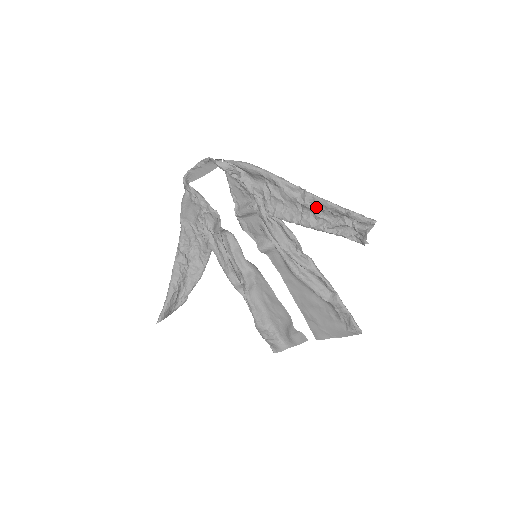
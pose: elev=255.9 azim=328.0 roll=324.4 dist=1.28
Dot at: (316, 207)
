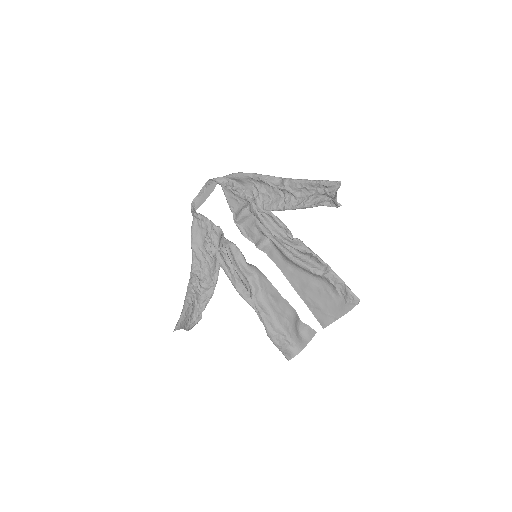
Dot at: (294, 188)
